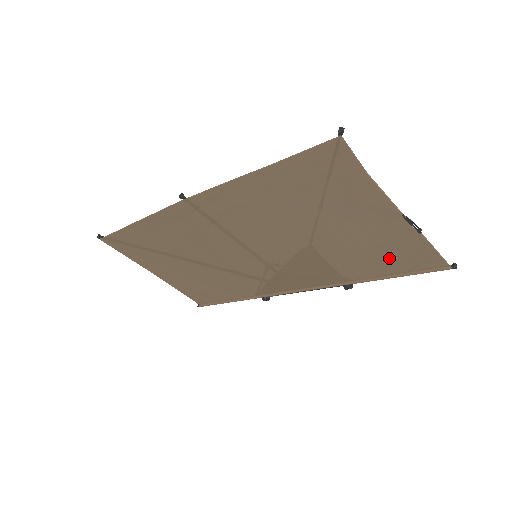
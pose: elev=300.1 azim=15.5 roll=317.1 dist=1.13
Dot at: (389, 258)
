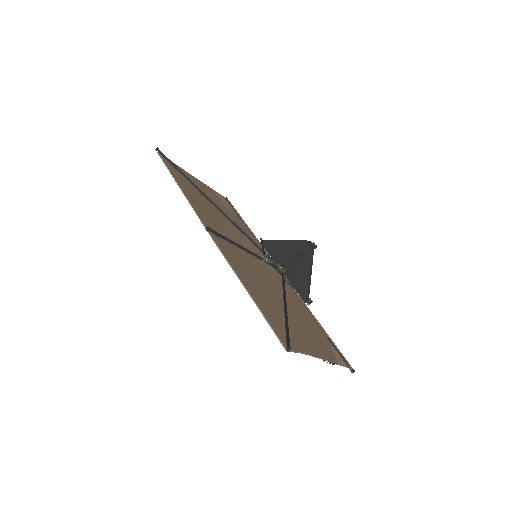
Dot at: (323, 339)
